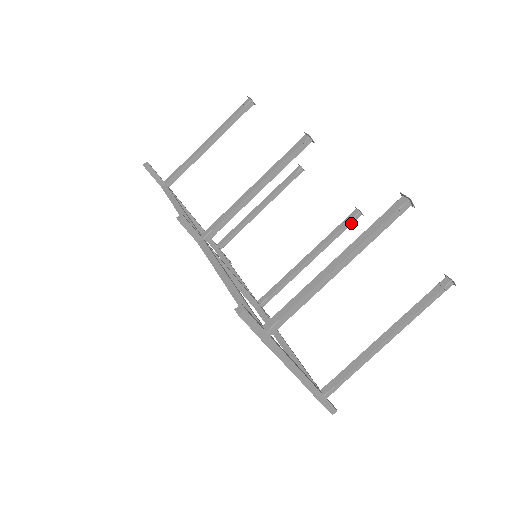
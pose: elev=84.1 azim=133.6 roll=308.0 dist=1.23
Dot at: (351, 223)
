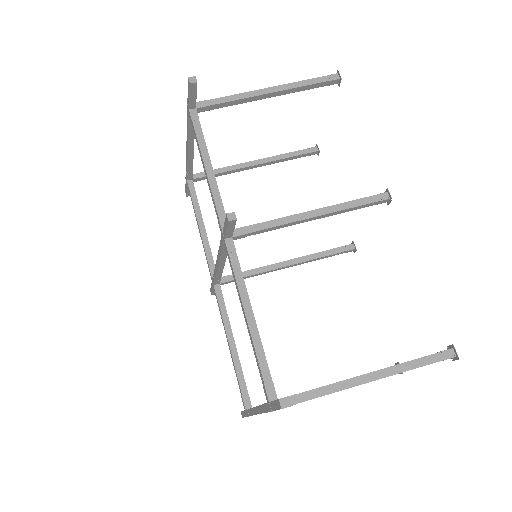
Dot at: (341, 253)
